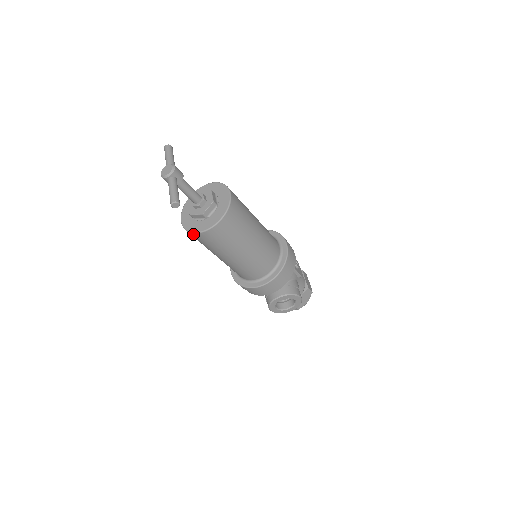
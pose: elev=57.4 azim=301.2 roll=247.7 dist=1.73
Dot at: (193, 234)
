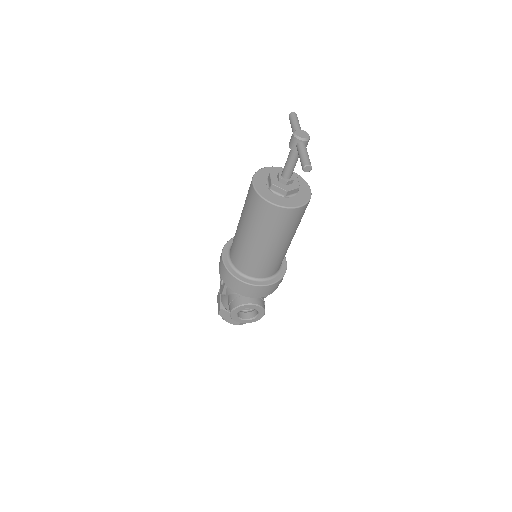
Dot at: (265, 202)
